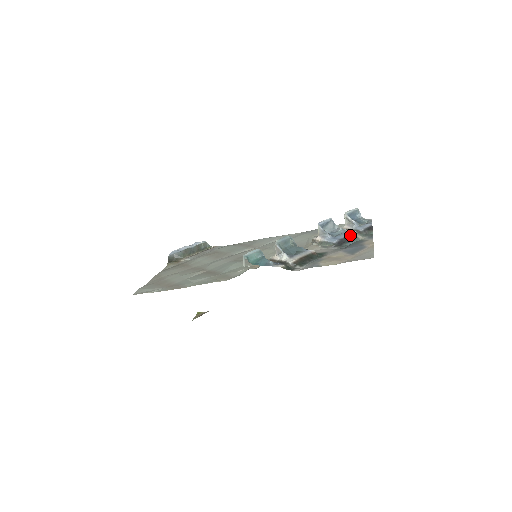
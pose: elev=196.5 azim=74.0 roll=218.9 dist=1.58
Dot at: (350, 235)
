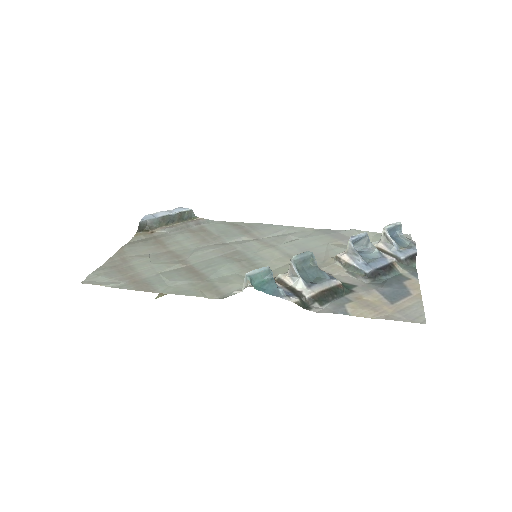
Dot at: (388, 264)
